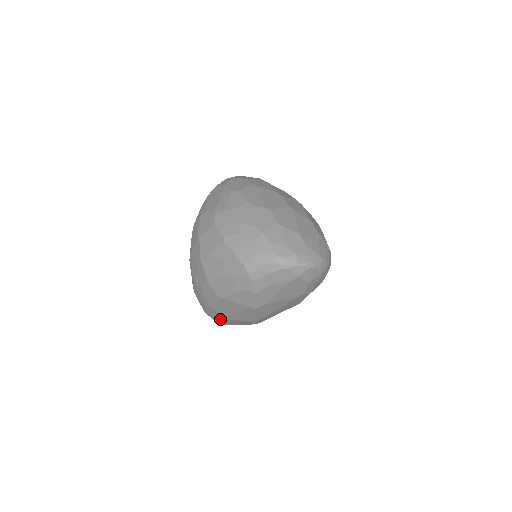
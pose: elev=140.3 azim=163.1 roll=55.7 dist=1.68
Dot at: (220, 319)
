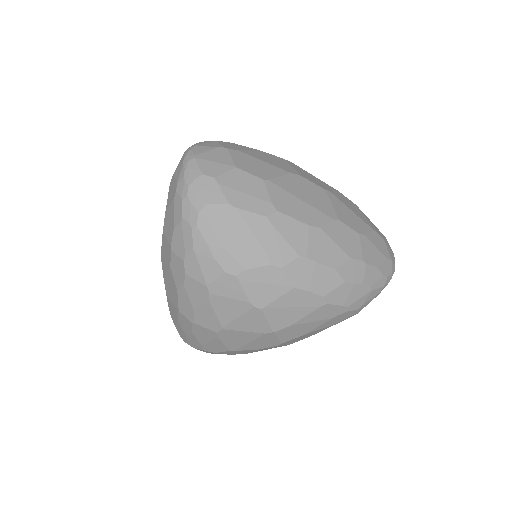
Dot at: occluded
